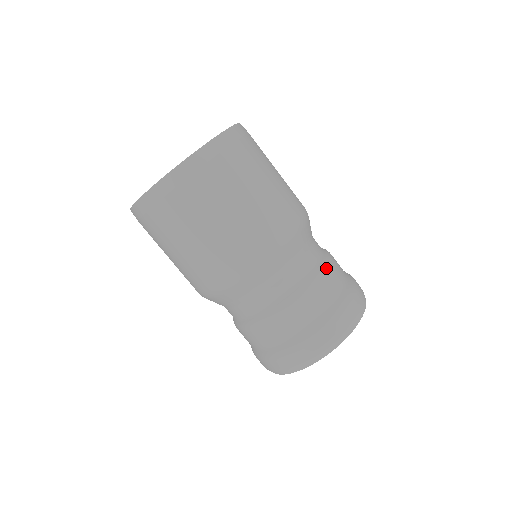
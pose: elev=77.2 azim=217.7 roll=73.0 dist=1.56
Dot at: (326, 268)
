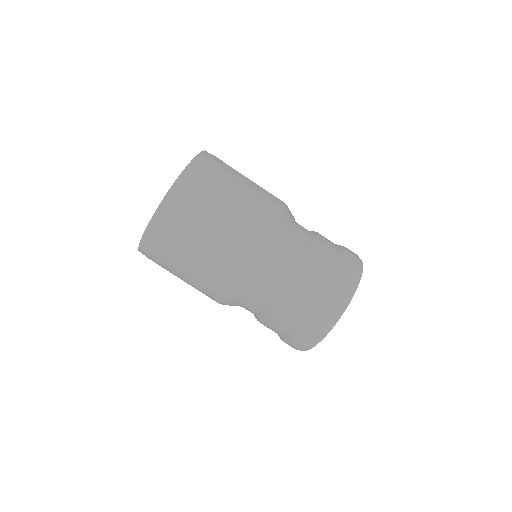
Dot at: (315, 247)
